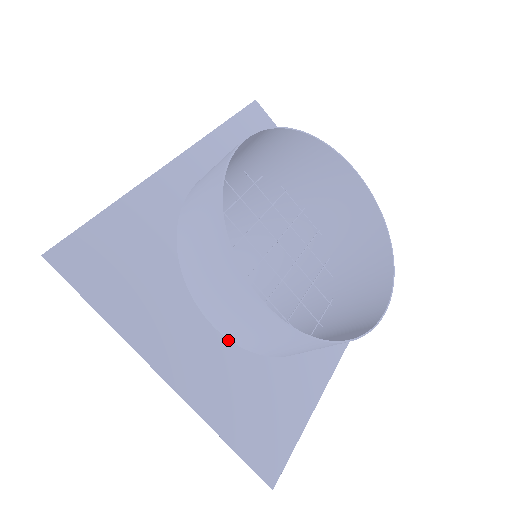
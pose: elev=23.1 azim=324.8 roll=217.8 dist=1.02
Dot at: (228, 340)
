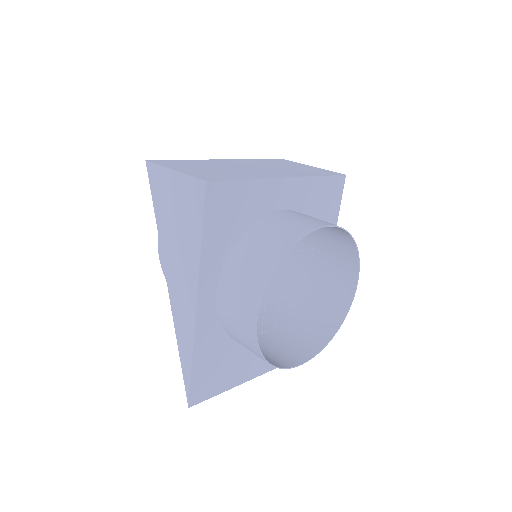
Dot at: (274, 336)
